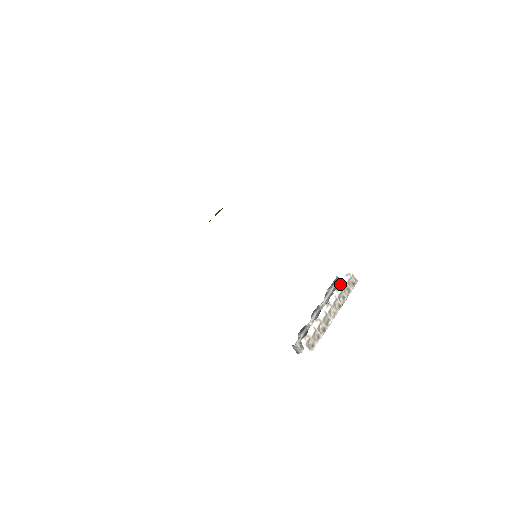
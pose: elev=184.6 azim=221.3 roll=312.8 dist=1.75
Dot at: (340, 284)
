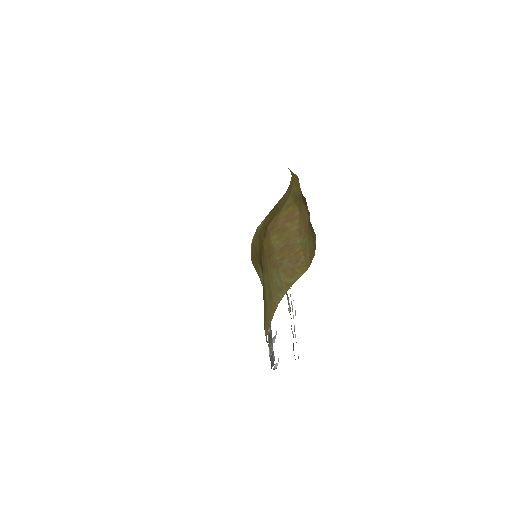
Dot at: (291, 286)
